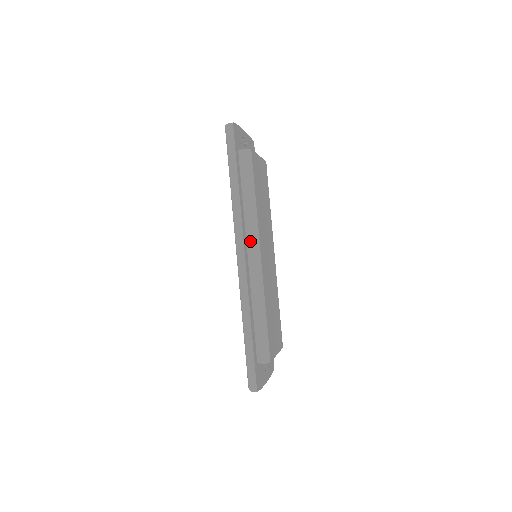
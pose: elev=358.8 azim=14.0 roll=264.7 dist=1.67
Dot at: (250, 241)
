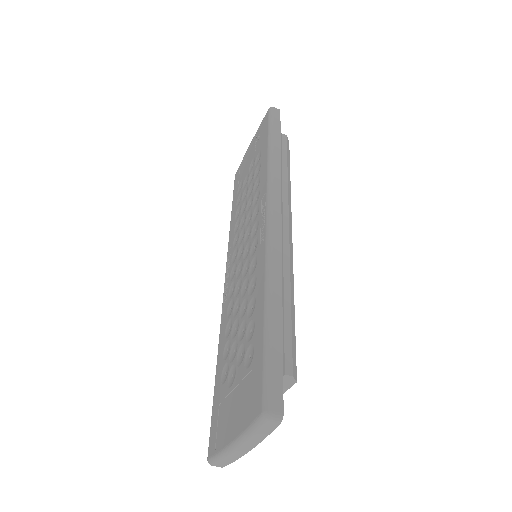
Dot at: (284, 209)
